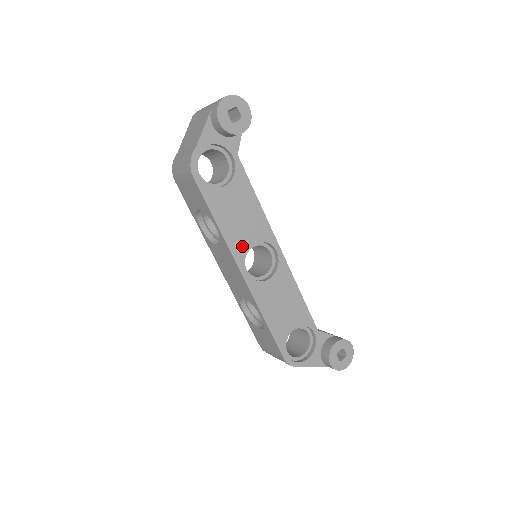
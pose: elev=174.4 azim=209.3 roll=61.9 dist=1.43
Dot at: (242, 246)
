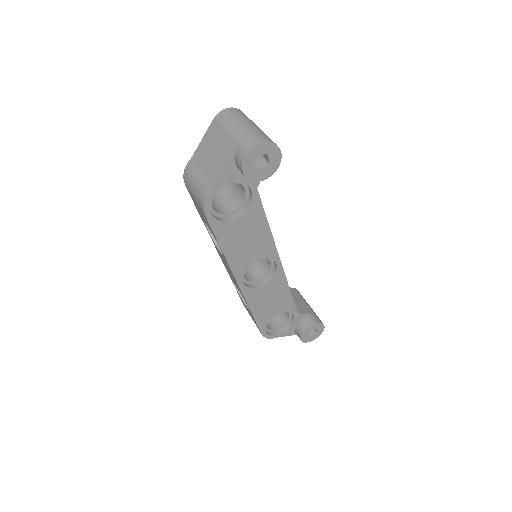
Dot at: (244, 264)
